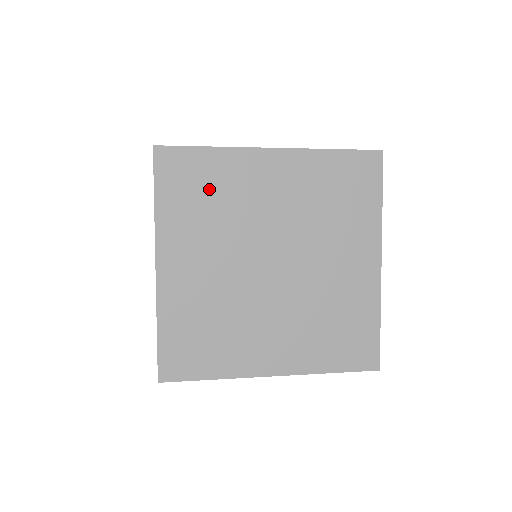
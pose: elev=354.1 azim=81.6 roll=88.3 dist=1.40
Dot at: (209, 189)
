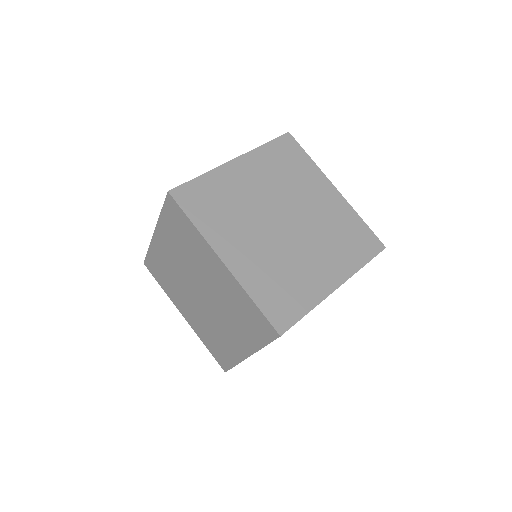
Dot at: occluded
